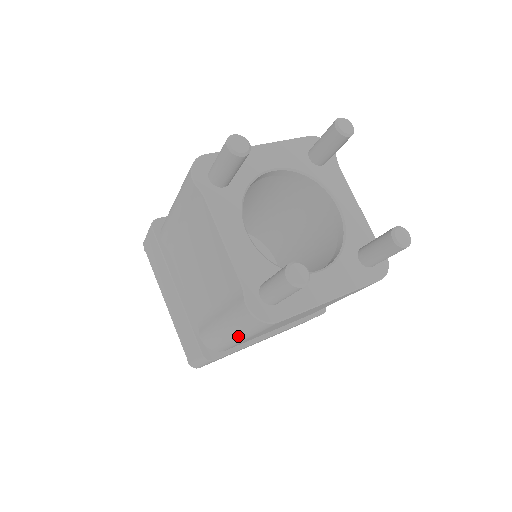
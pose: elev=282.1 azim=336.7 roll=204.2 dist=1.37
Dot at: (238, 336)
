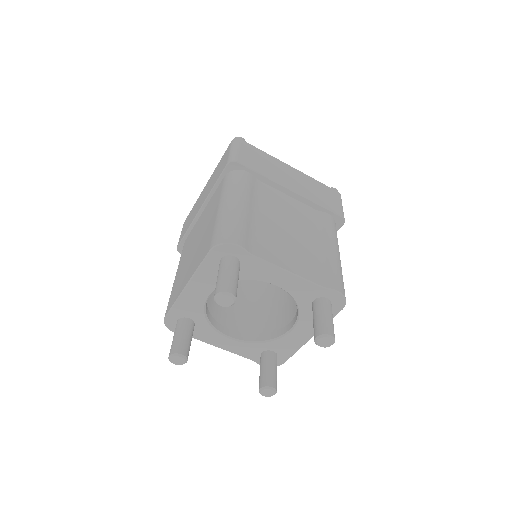
Dot at: occluded
